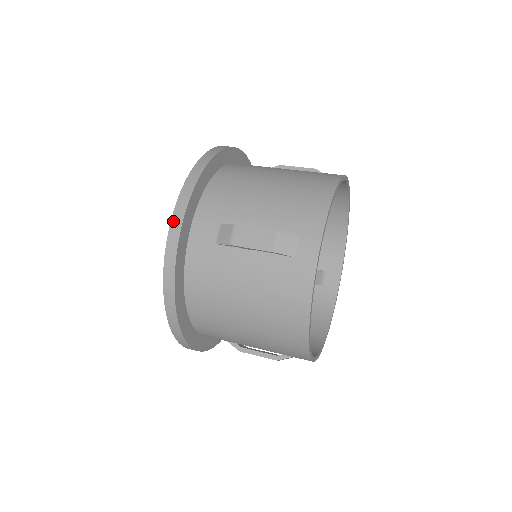
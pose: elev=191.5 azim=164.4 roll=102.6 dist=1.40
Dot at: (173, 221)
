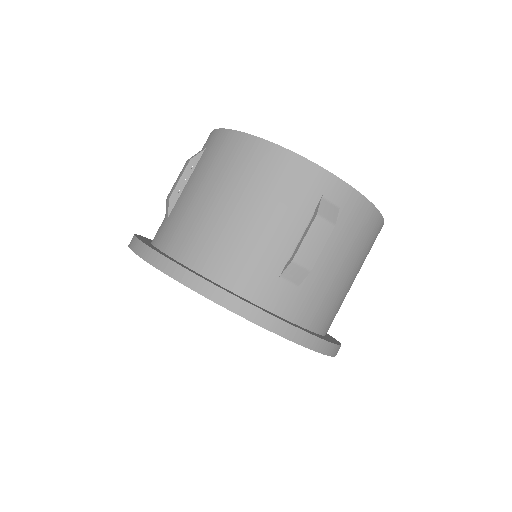
Dot at: (129, 244)
